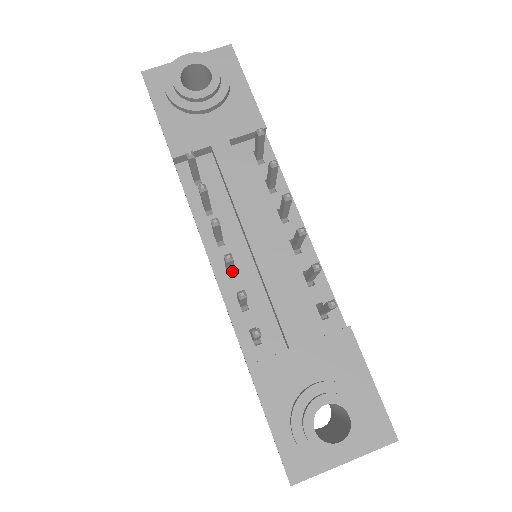
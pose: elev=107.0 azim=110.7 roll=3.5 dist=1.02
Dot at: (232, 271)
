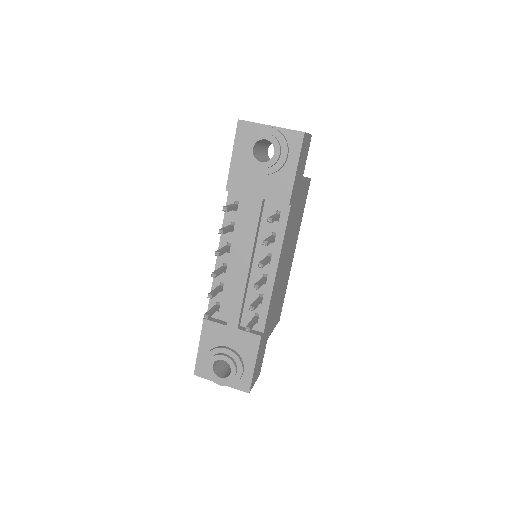
Dot at: (223, 271)
